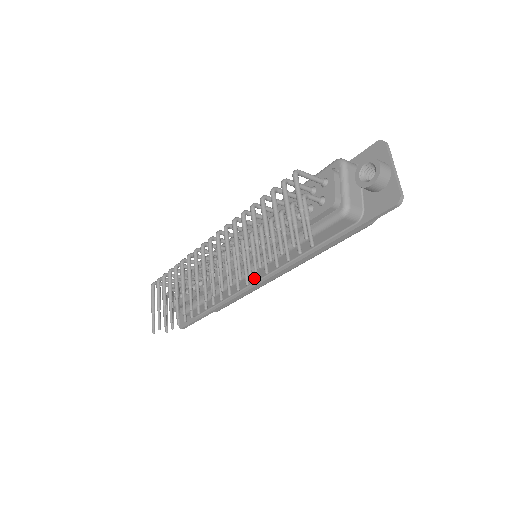
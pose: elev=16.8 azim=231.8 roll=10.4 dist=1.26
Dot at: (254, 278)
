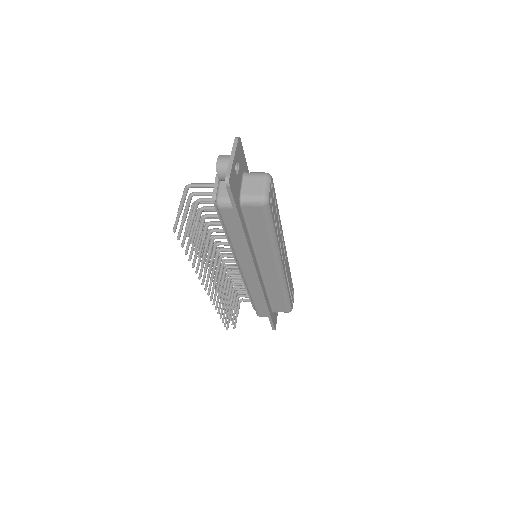
Dot at: (250, 274)
